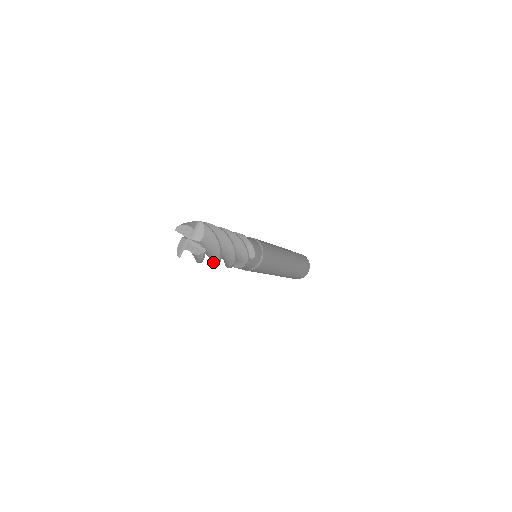
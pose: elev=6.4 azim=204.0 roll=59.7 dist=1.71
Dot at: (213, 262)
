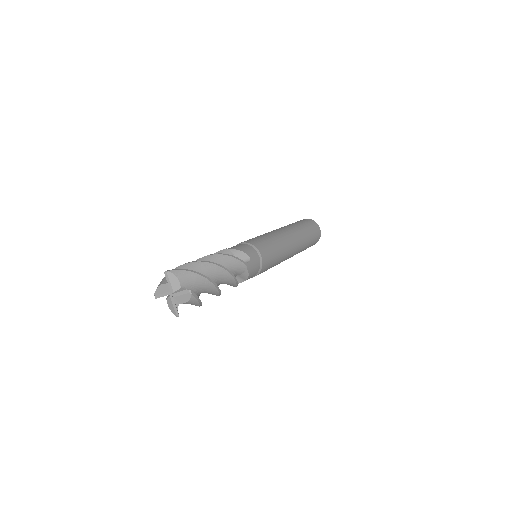
Dot at: (214, 294)
